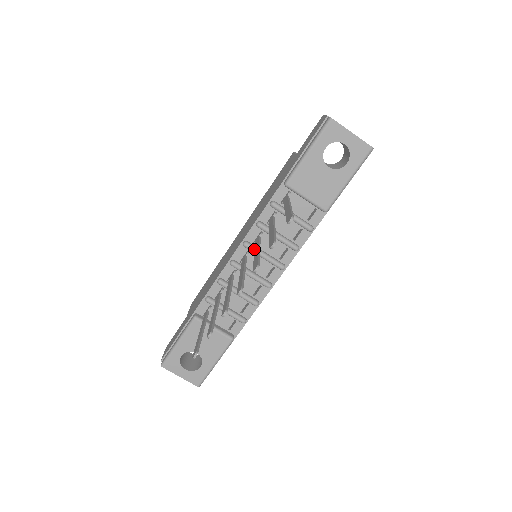
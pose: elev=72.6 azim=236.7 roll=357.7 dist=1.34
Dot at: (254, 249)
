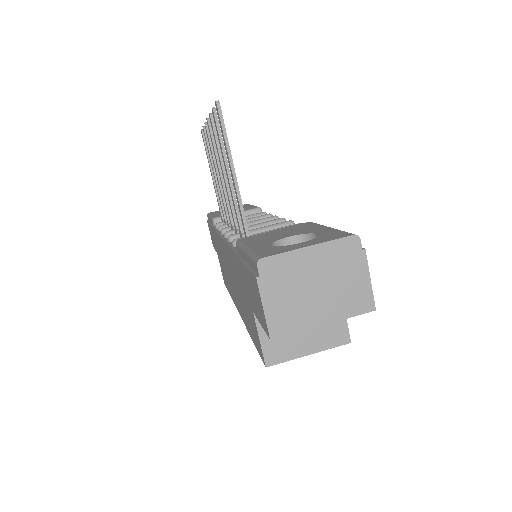
Dot at: (221, 195)
